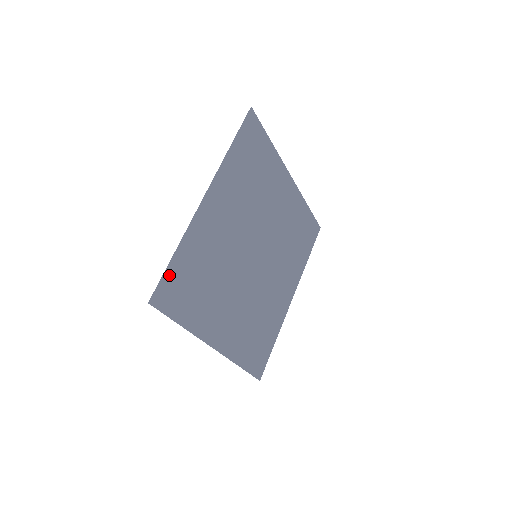
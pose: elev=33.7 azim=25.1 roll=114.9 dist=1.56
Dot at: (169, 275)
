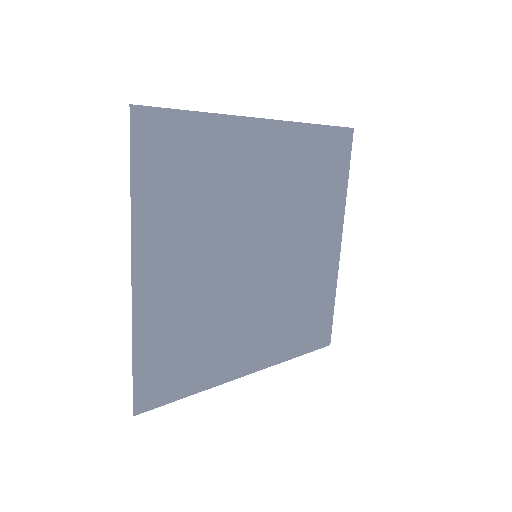
Dot at: (141, 377)
